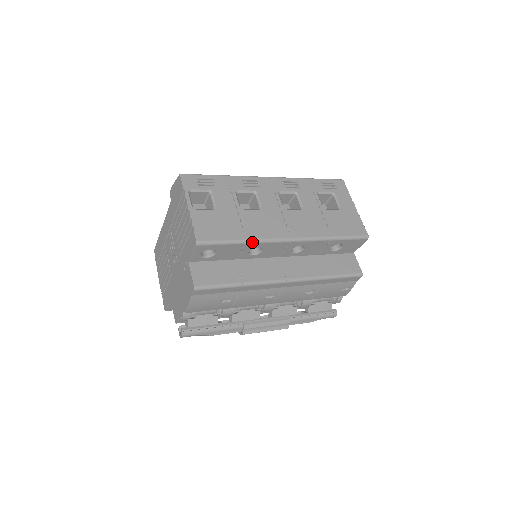
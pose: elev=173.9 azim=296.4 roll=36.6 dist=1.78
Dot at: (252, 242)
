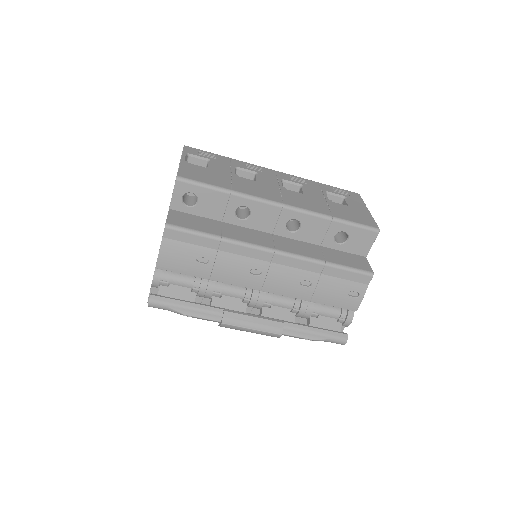
Dot at: (238, 194)
